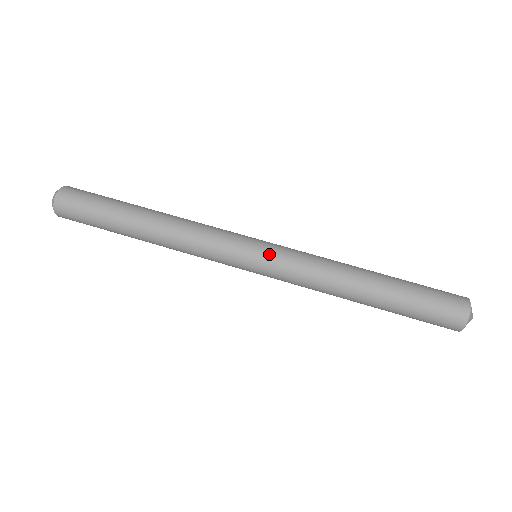
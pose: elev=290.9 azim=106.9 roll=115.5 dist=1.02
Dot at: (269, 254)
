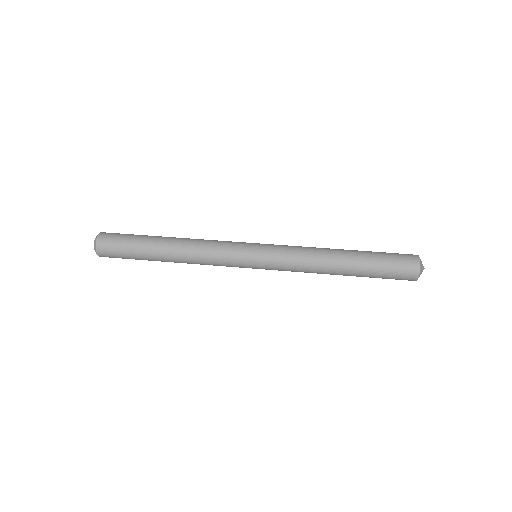
Dot at: (266, 247)
